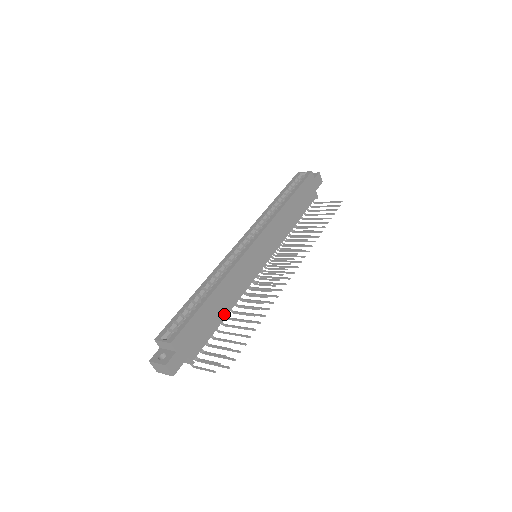
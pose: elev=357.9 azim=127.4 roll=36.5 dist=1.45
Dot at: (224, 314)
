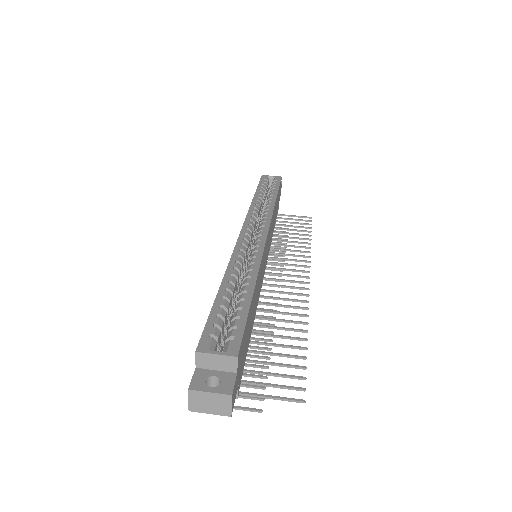
Dot at: (252, 325)
